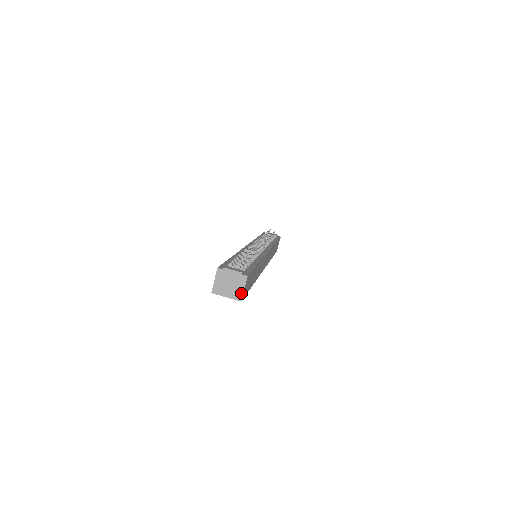
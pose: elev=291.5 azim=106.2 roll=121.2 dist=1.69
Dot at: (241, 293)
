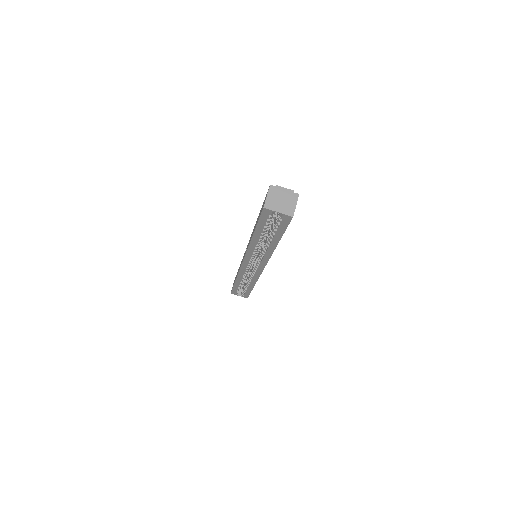
Dot at: (293, 209)
